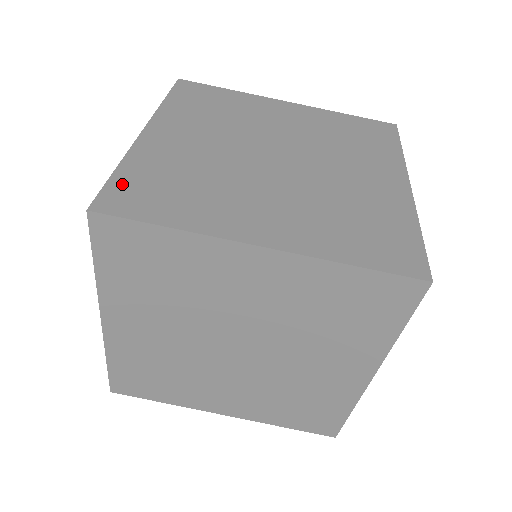
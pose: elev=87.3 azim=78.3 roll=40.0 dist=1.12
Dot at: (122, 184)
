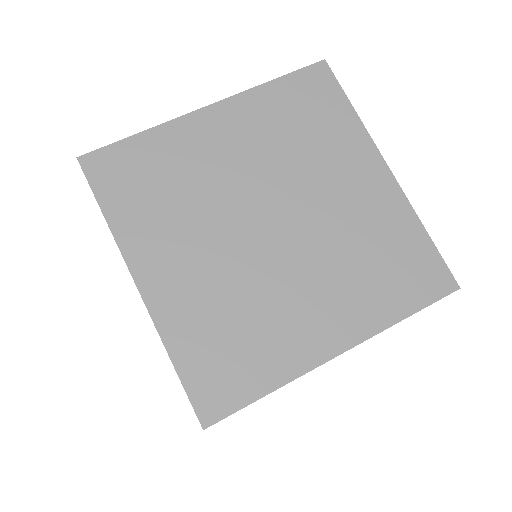
Dot at: occluded
